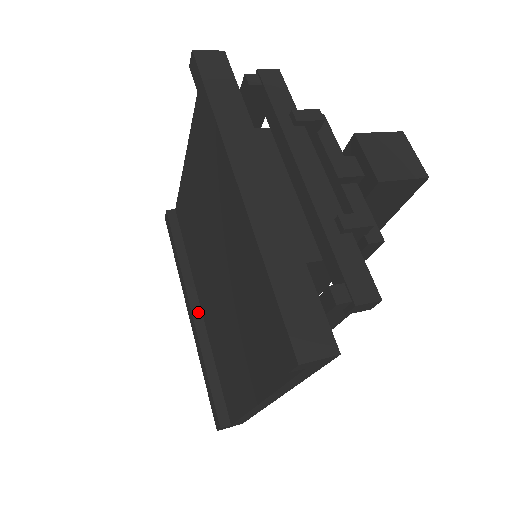
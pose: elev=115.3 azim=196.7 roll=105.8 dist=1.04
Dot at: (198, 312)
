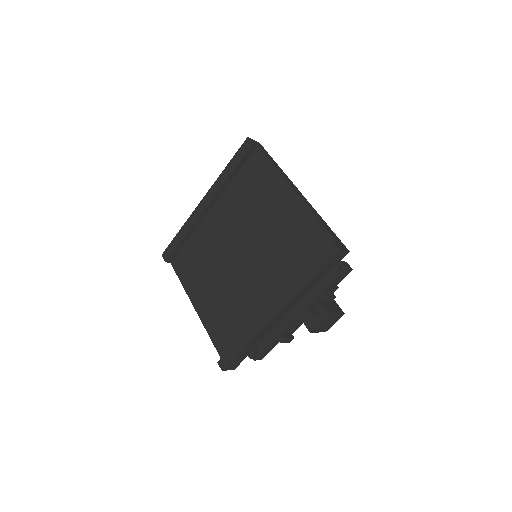
Dot at: (207, 211)
